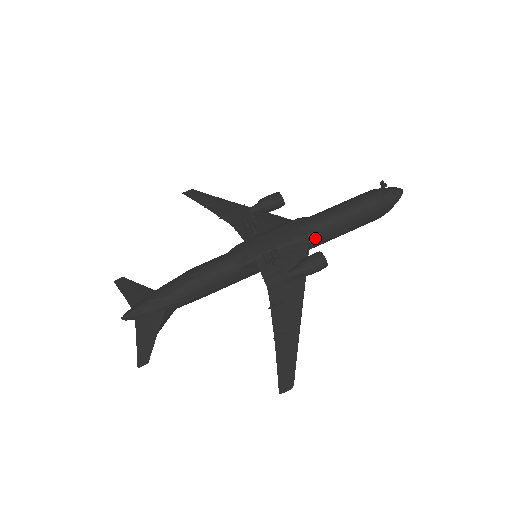
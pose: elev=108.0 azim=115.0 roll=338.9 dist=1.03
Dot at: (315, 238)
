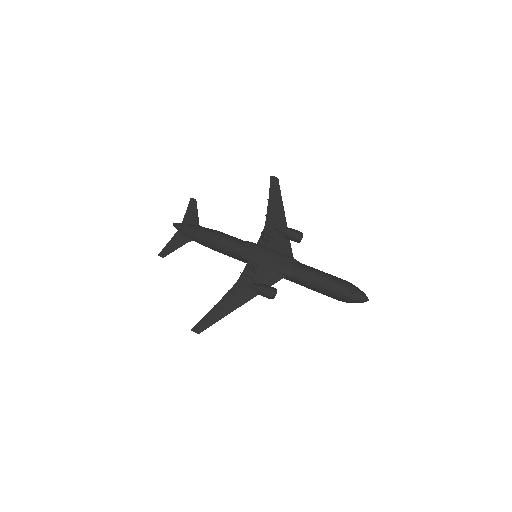
Dot at: (290, 278)
